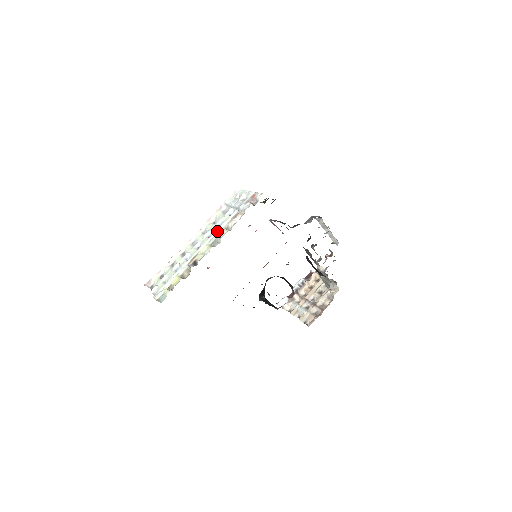
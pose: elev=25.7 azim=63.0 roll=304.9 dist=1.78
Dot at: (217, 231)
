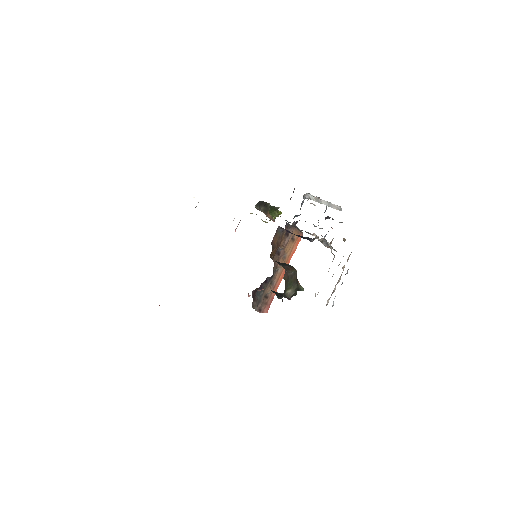
Dot at: occluded
